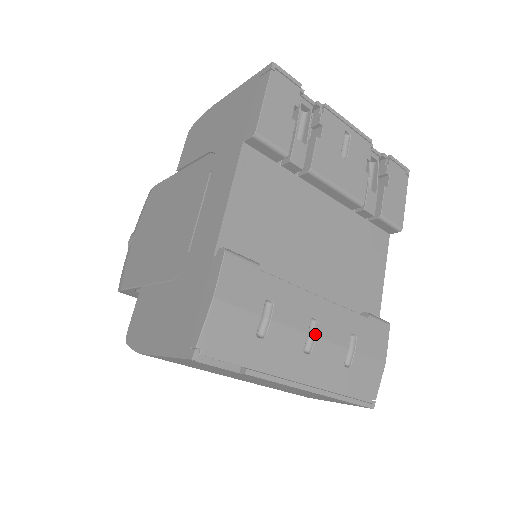
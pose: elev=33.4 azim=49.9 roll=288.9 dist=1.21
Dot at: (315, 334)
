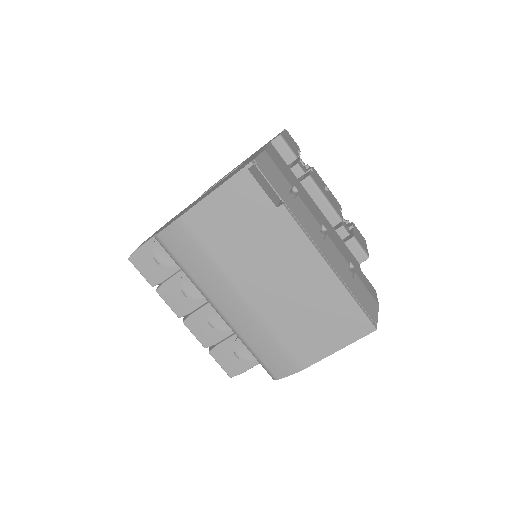
Dot at: (326, 234)
